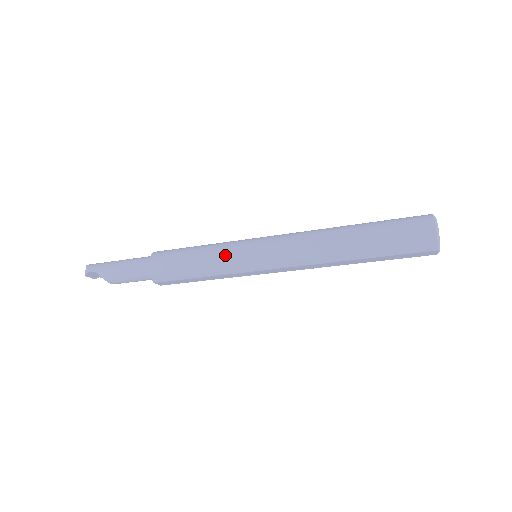
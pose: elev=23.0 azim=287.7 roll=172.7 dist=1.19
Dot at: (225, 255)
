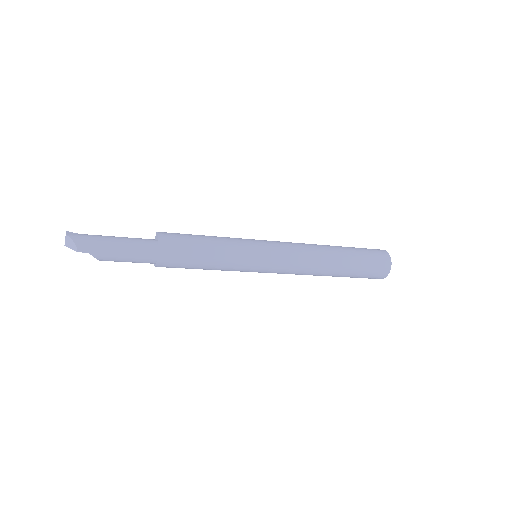
Dot at: (237, 262)
